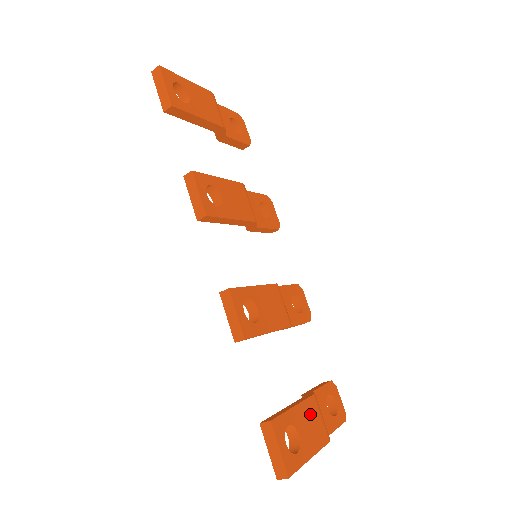
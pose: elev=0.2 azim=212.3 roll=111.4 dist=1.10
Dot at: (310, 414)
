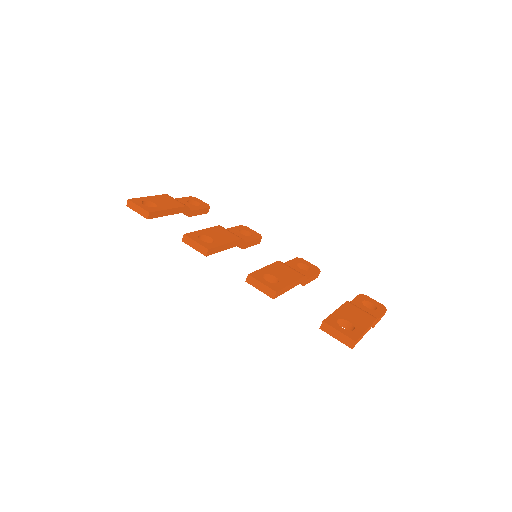
Dot at: (351, 311)
